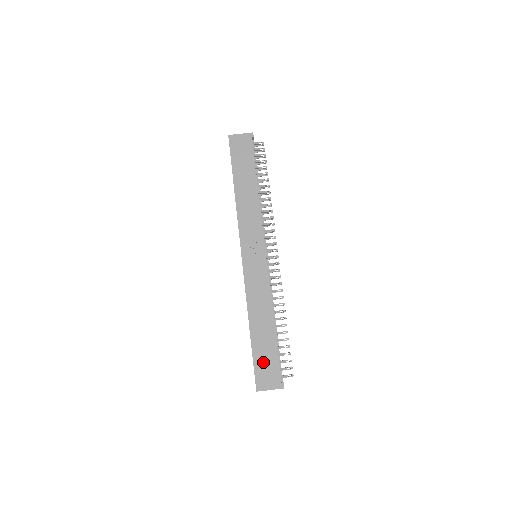
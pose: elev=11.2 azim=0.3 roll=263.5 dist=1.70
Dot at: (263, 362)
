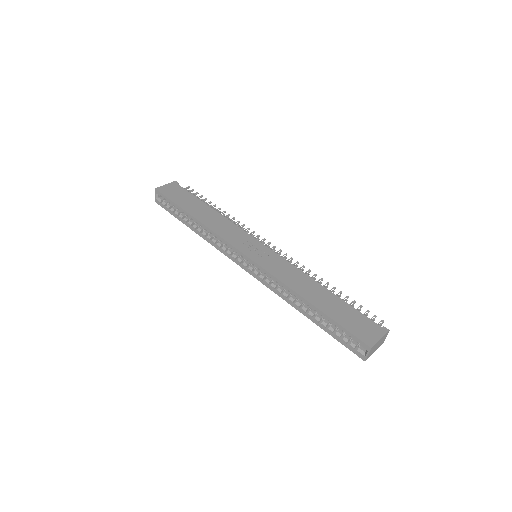
Dot at: (349, 321)
